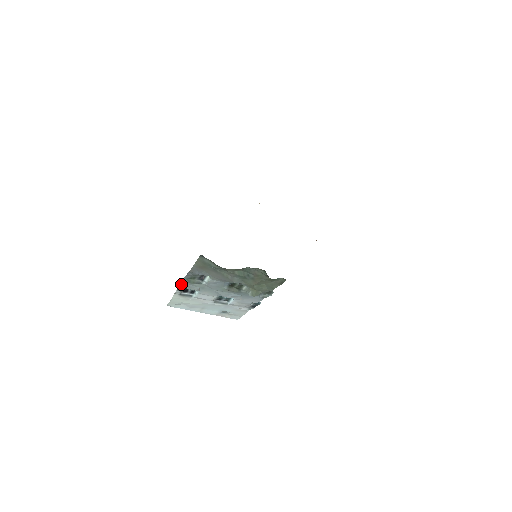
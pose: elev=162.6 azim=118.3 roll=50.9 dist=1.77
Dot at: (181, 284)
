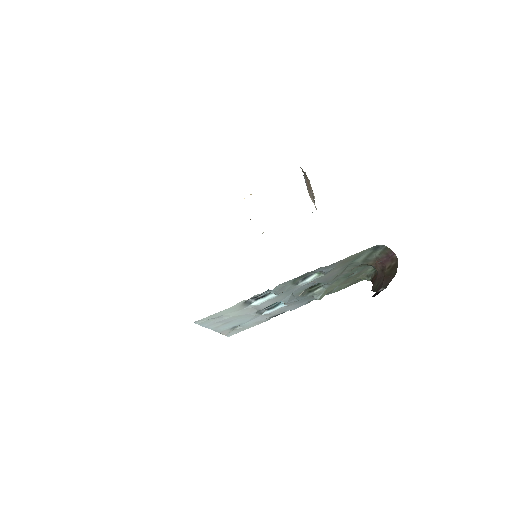
Dot at: (278, 285)
